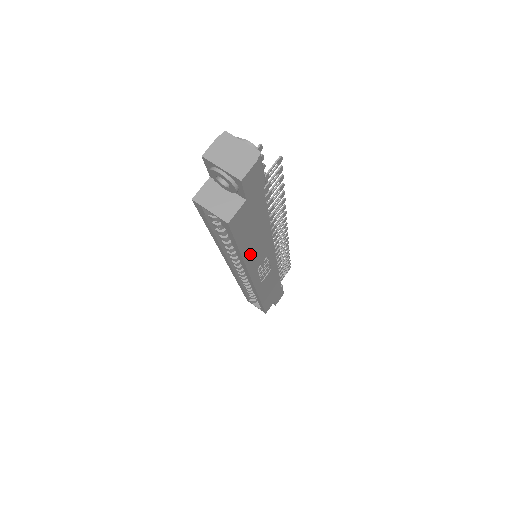
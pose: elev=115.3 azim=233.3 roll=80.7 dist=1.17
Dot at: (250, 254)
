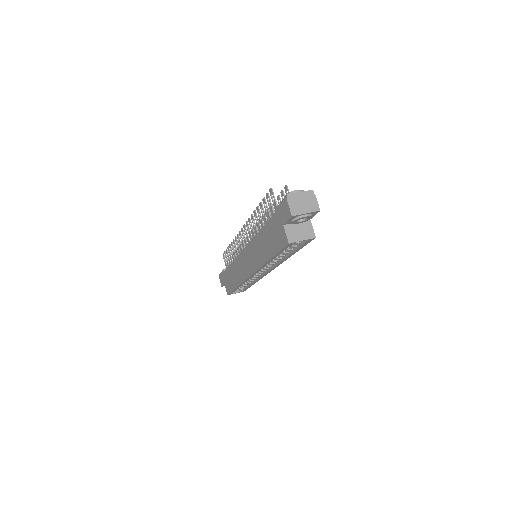
Dot at: occluded
